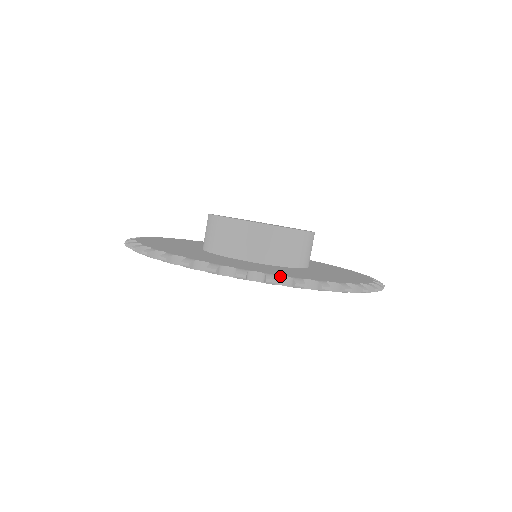
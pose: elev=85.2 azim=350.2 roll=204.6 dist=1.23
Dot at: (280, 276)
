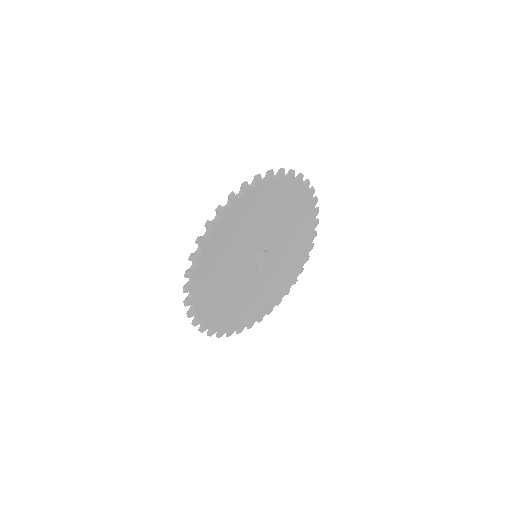
Dot at: occluded
